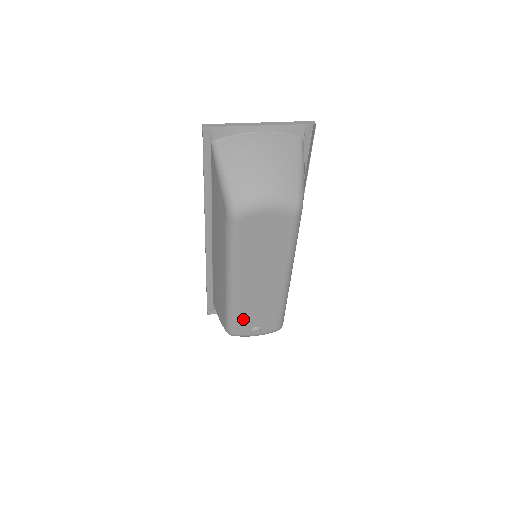
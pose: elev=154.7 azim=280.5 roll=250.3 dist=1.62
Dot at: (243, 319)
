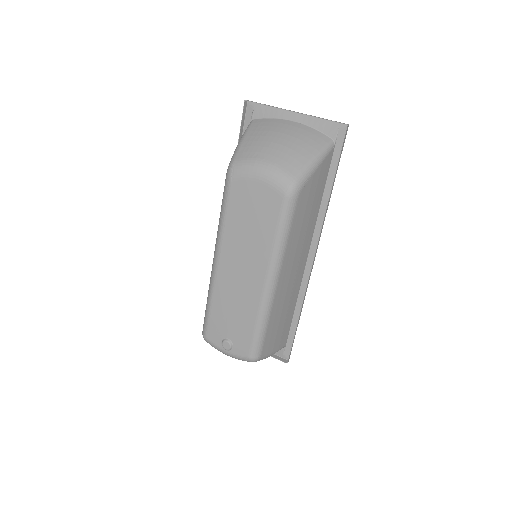
Dot at: (217, 319)
